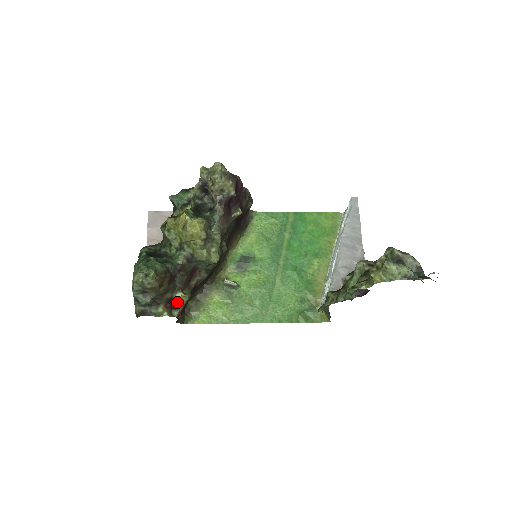
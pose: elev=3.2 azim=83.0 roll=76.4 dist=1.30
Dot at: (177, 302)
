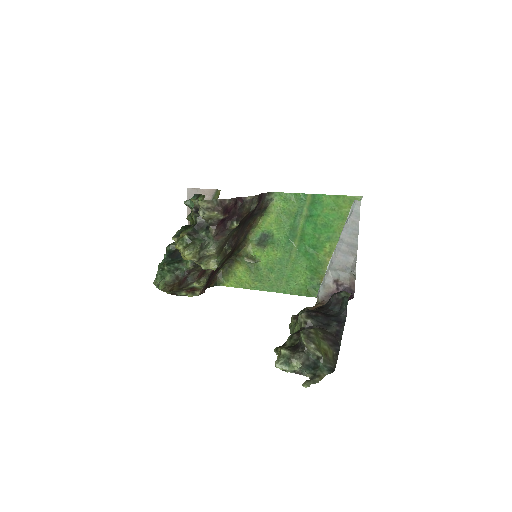
Dot at: (196, 287)
